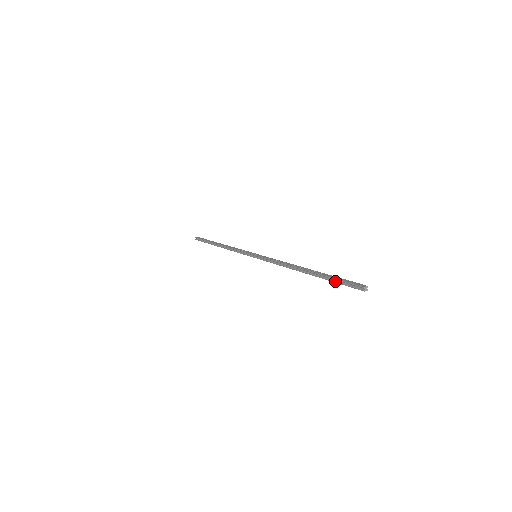
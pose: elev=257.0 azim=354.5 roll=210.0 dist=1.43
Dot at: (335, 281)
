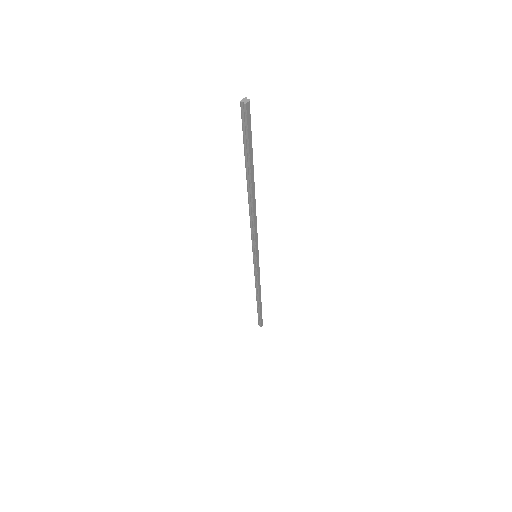
Dot at: (246, 148)
